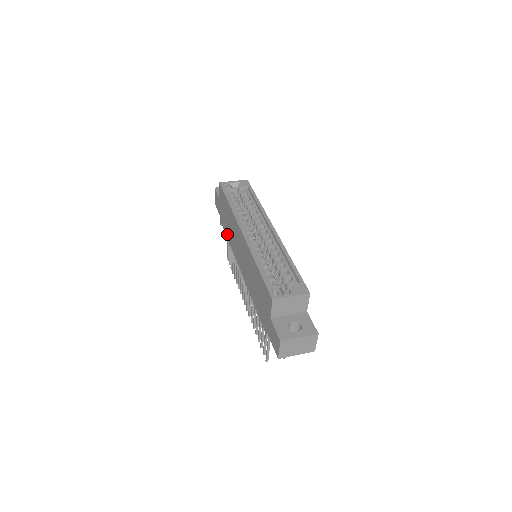
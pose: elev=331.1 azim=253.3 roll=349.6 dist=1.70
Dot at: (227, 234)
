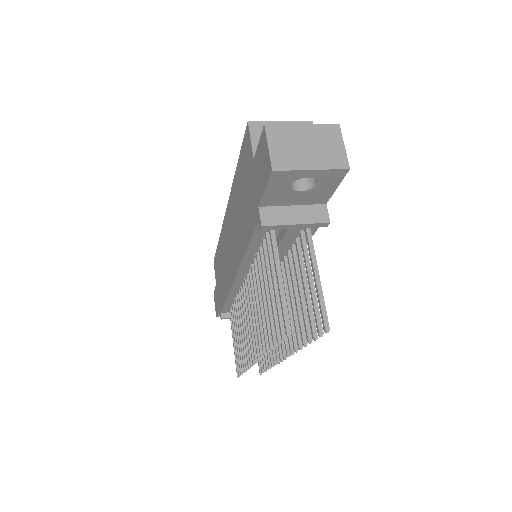
Dot at: (223, 295)
